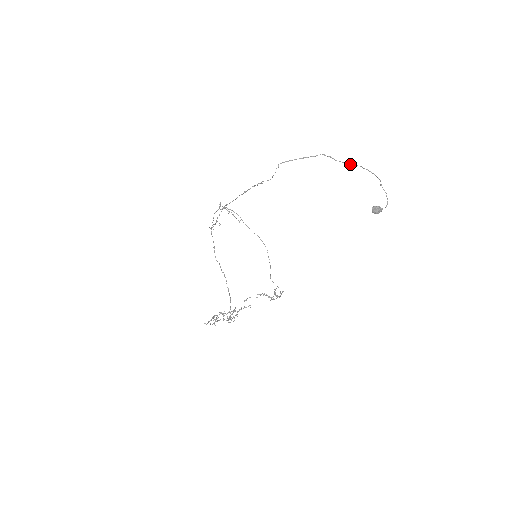
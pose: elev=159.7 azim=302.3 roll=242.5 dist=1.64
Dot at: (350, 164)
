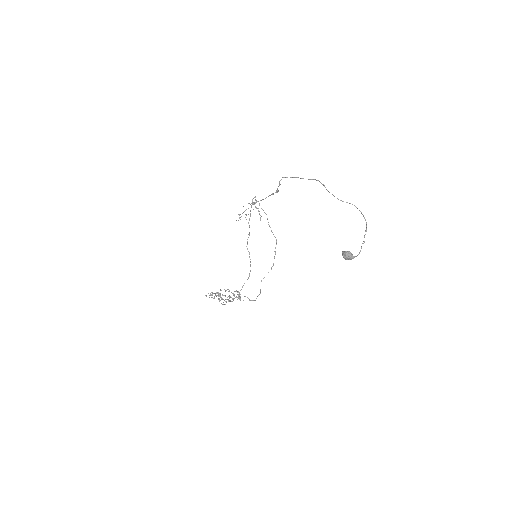
Dot at: occluded
